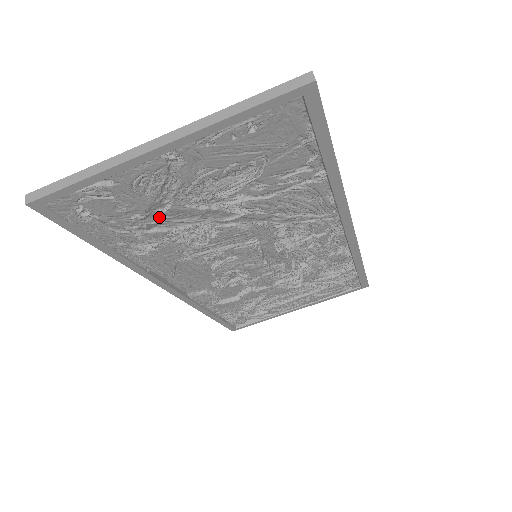
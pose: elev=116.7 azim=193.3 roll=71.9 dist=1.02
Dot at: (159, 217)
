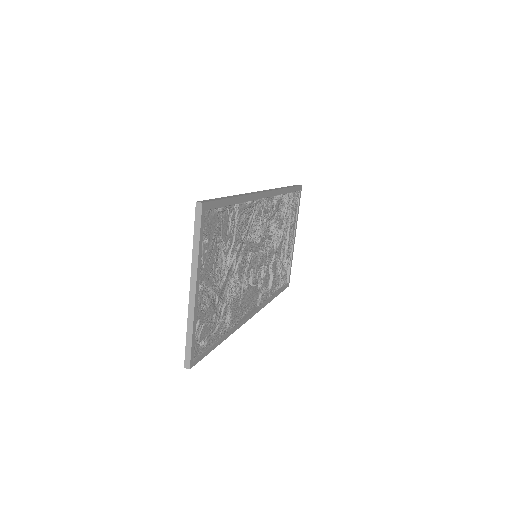
Dot at: (218, 305)
